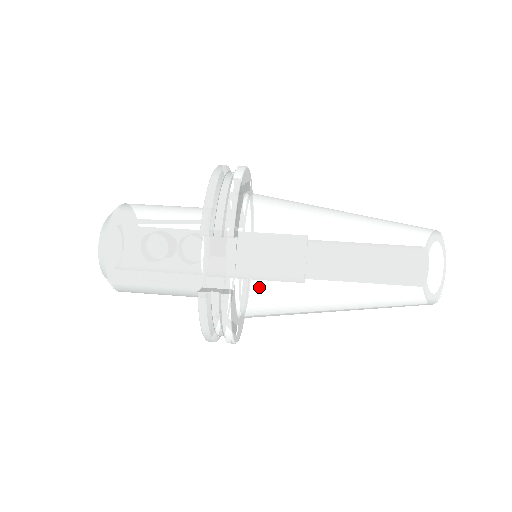
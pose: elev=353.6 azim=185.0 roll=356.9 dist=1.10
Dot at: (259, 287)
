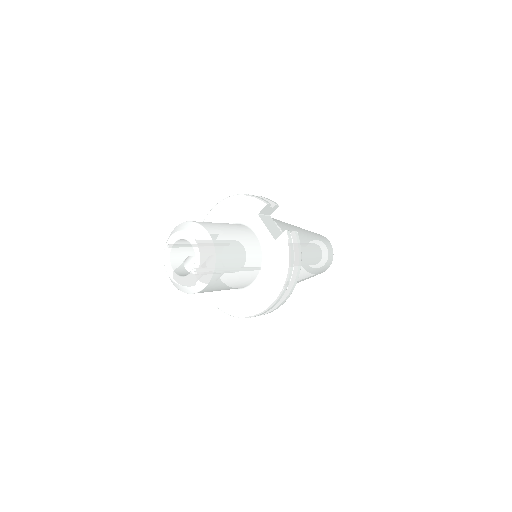
Dot at: occluded
